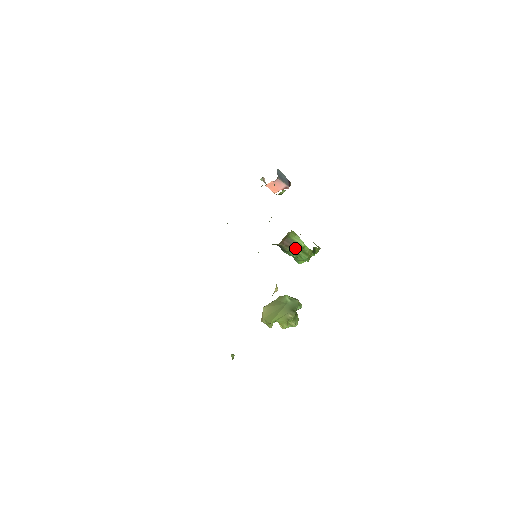
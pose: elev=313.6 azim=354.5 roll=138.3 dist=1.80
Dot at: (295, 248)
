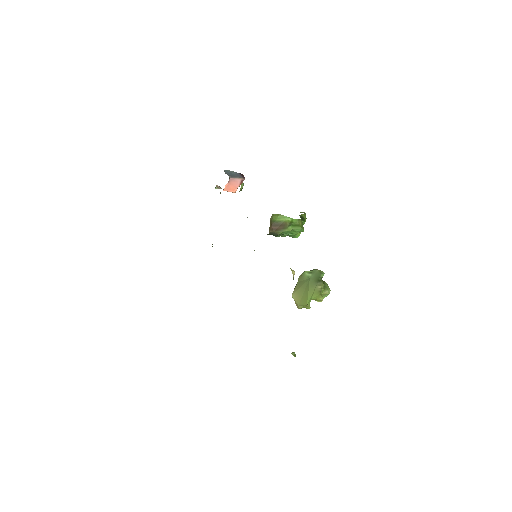
Dot at: (285, 227)
